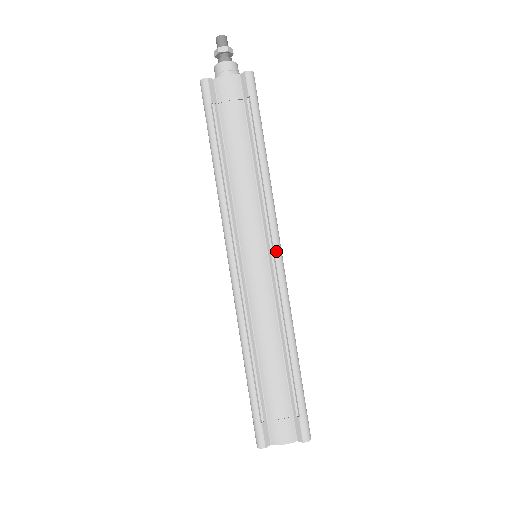
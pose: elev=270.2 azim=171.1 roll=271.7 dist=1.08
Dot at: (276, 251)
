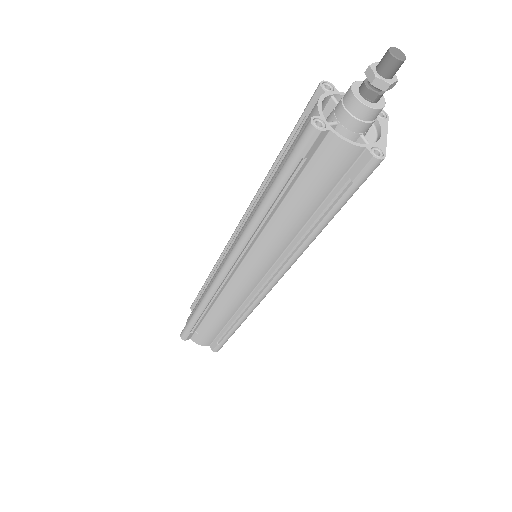
Dot at: (270, 286)
